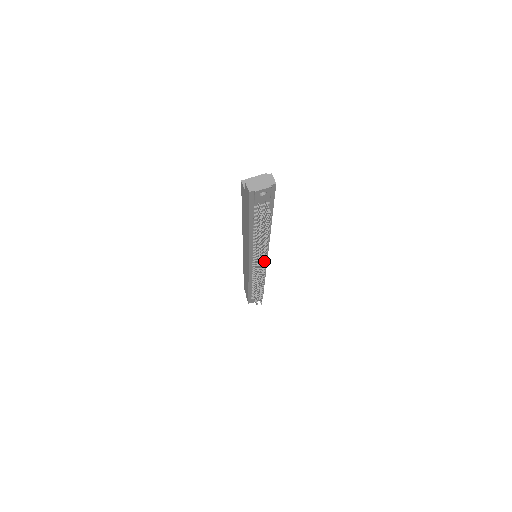
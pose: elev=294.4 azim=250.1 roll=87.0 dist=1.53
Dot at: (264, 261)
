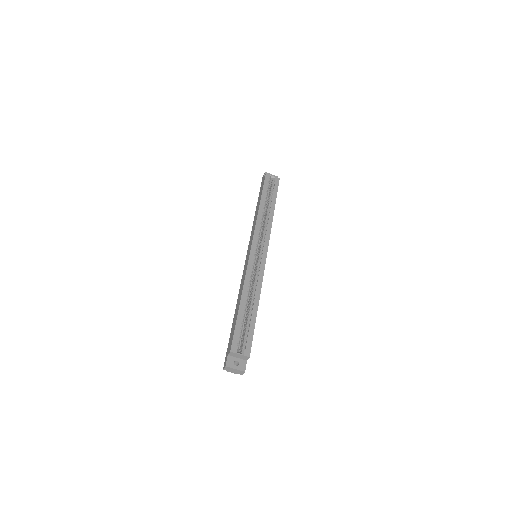
Dot at: occluded
